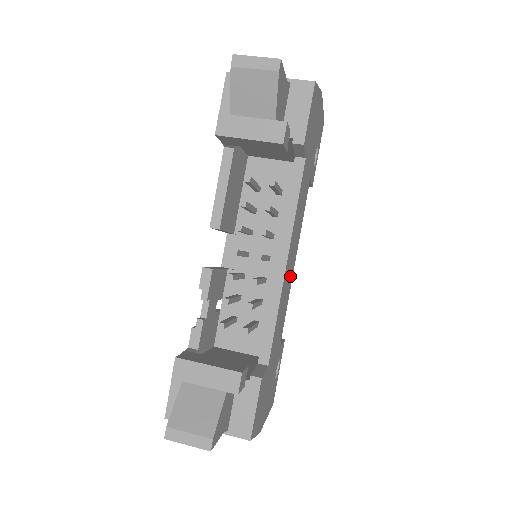
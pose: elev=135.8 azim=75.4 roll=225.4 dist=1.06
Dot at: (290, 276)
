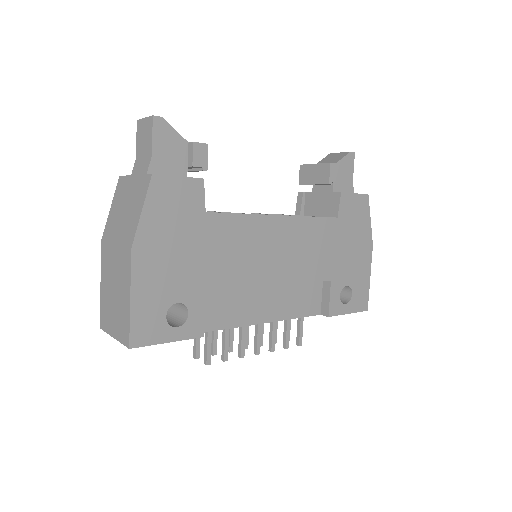
Dot at: (267, 265)
